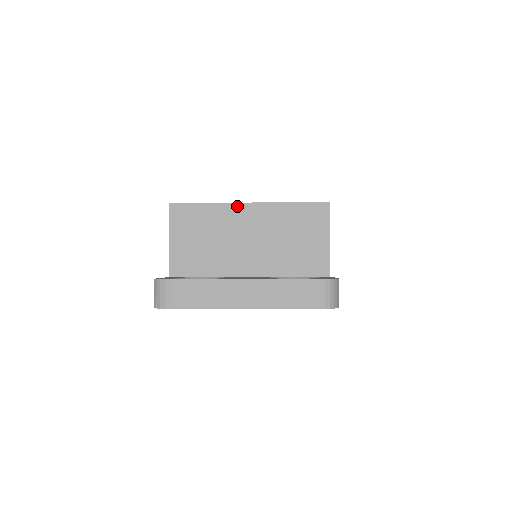
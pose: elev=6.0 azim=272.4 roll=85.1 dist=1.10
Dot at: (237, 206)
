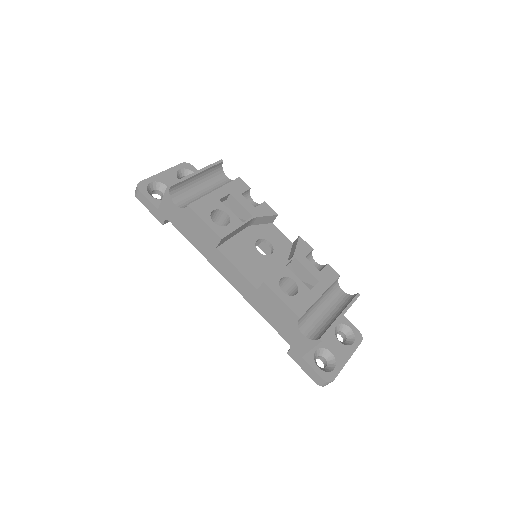
Dot at: occluded
